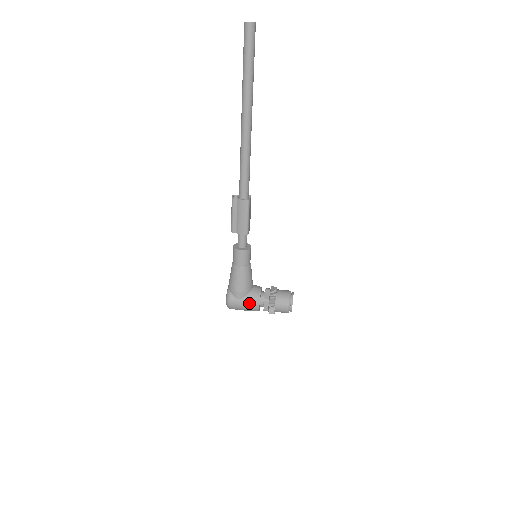
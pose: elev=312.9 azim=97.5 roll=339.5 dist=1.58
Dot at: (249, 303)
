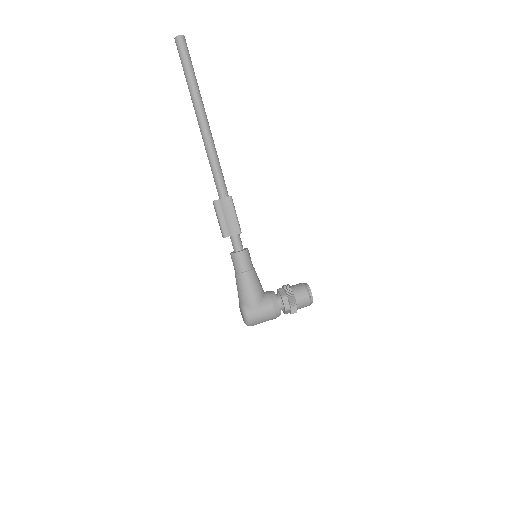
Dot at: (268, 307)
